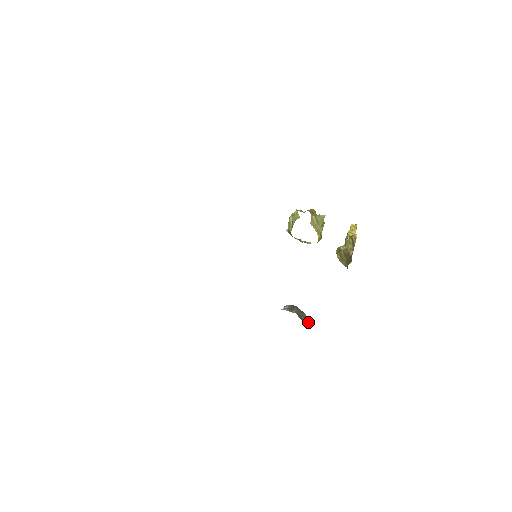
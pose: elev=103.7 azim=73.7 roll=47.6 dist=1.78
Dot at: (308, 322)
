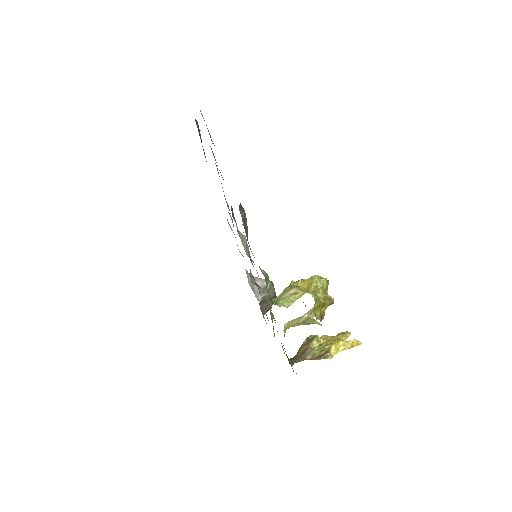
Dot at: (265, 310)
